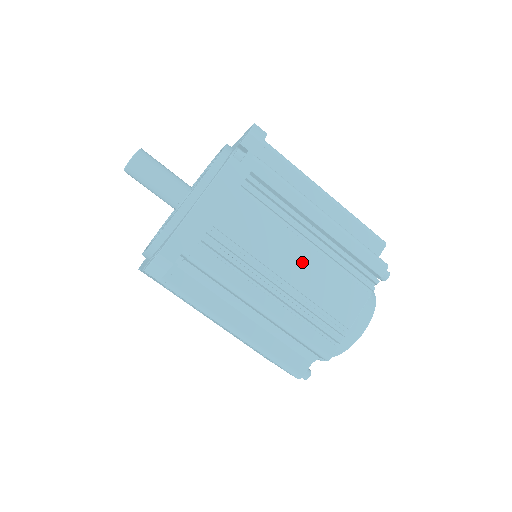
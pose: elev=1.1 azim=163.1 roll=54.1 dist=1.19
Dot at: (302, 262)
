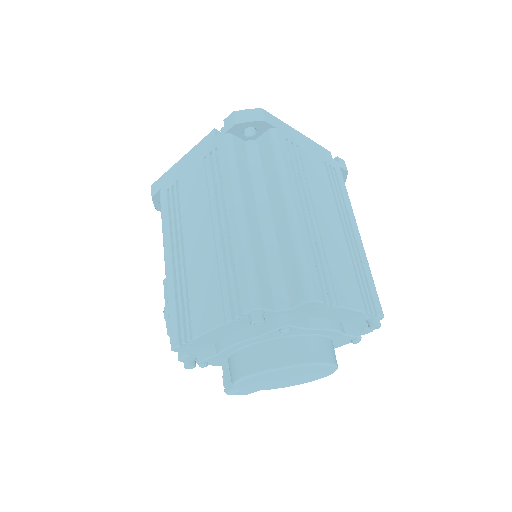
Dot at: (334, 230)
